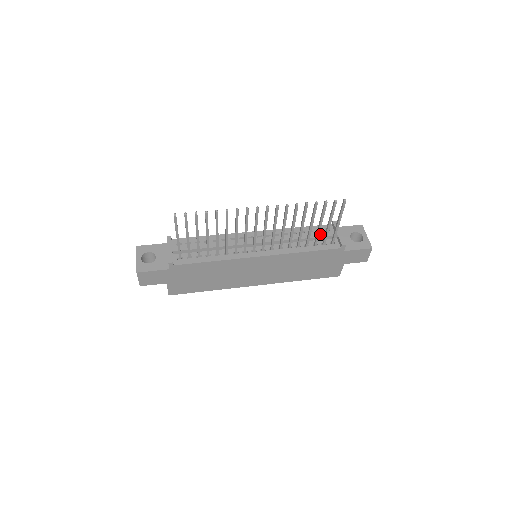
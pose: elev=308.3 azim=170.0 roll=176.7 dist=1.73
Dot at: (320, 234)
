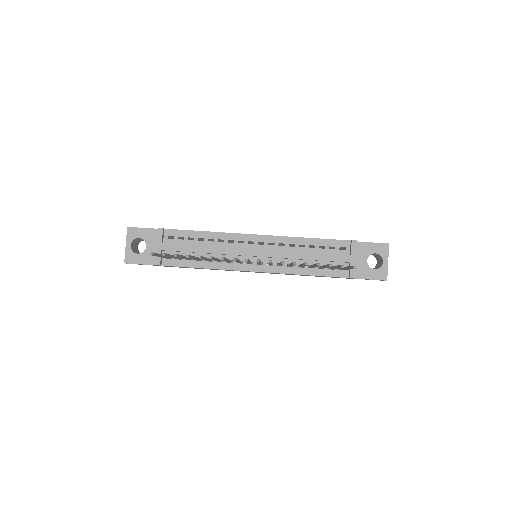
Dot at: (330, 257)
